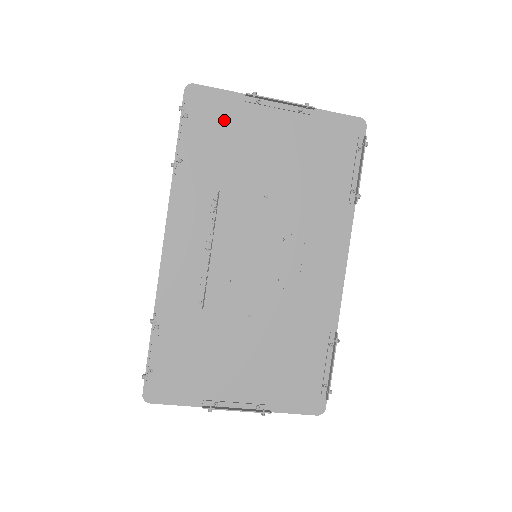
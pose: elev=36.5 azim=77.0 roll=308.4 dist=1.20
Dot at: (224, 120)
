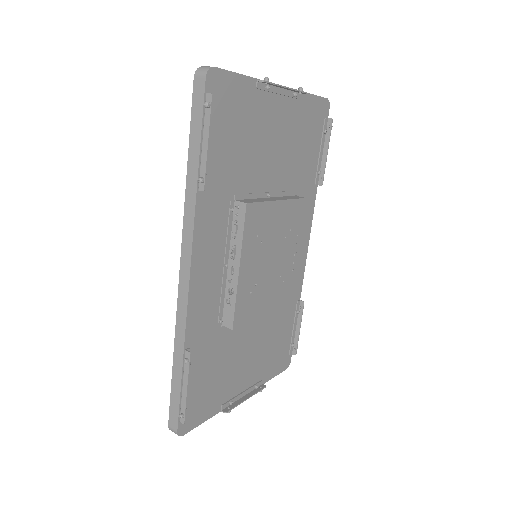
Dot at: (239, 113)
